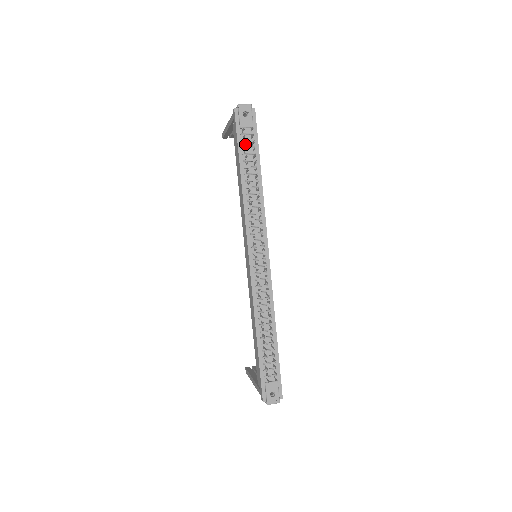
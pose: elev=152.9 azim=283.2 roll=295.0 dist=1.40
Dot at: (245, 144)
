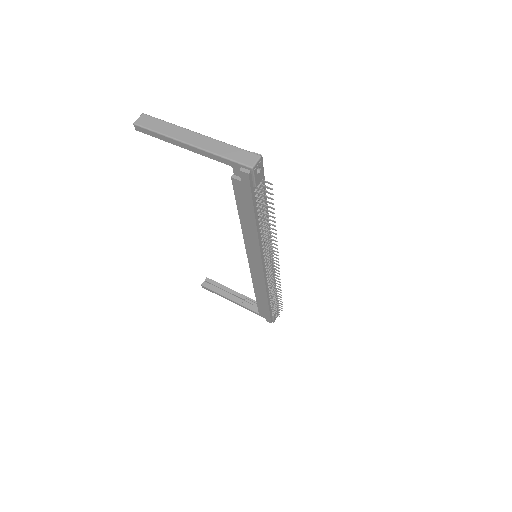
Dot at: (257, 196)
